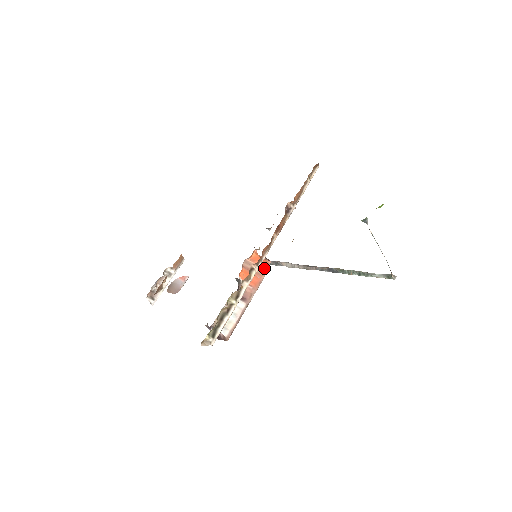
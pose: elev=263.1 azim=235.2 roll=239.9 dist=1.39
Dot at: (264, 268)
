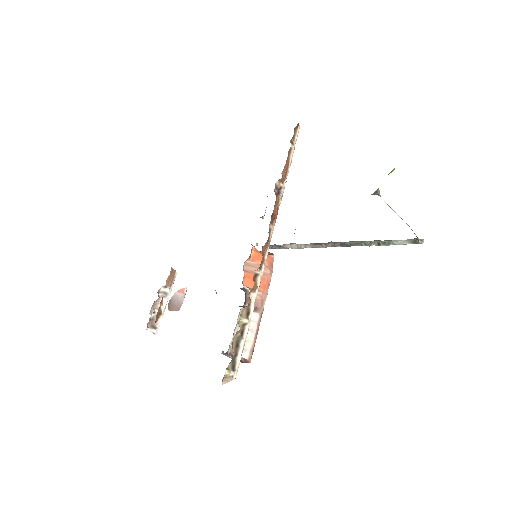
Dot at: (268, 265)
